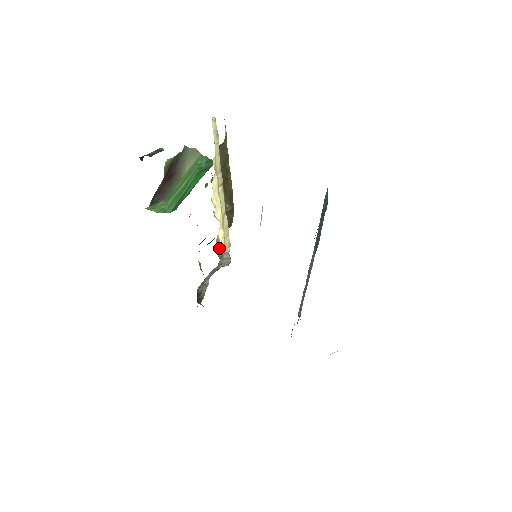
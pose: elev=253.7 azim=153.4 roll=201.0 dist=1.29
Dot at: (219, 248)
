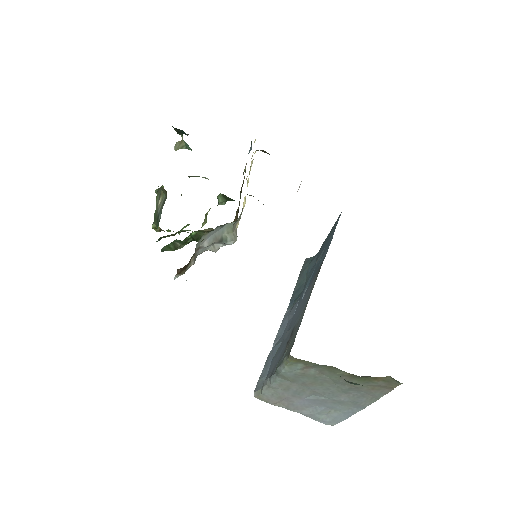
Dot at: occluded
